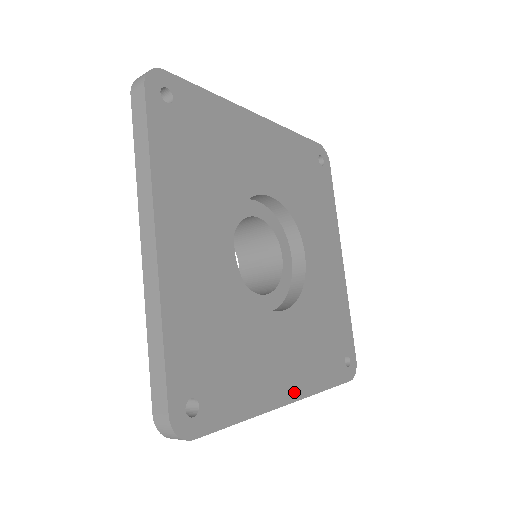
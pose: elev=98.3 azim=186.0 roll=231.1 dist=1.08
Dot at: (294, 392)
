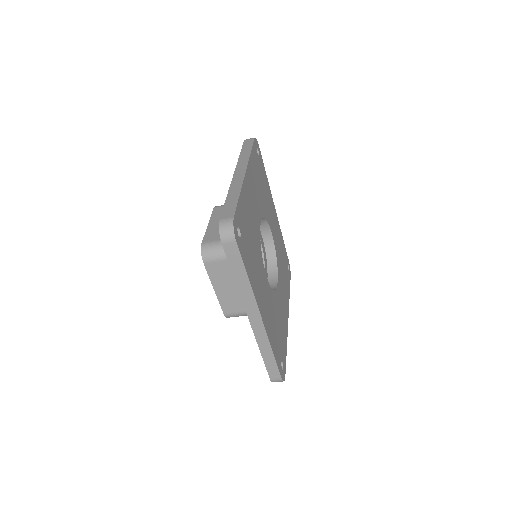
Dot at: (264, 318)
